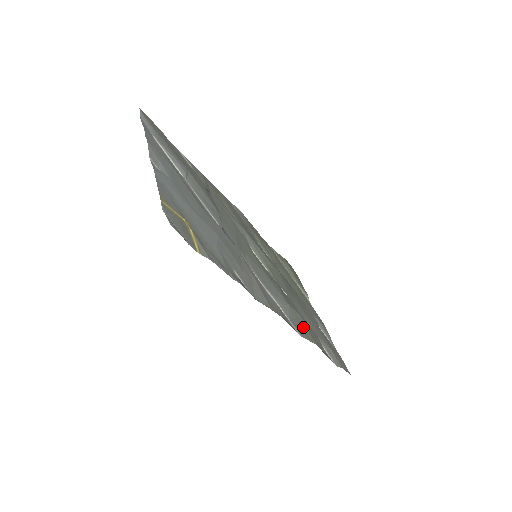
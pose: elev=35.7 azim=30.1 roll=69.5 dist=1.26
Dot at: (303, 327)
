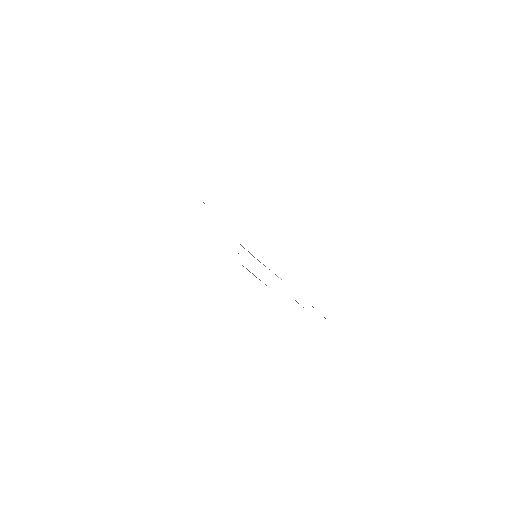
Dot at: occluded
